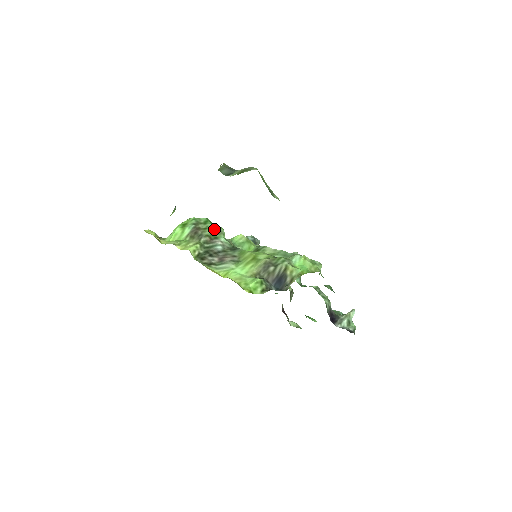
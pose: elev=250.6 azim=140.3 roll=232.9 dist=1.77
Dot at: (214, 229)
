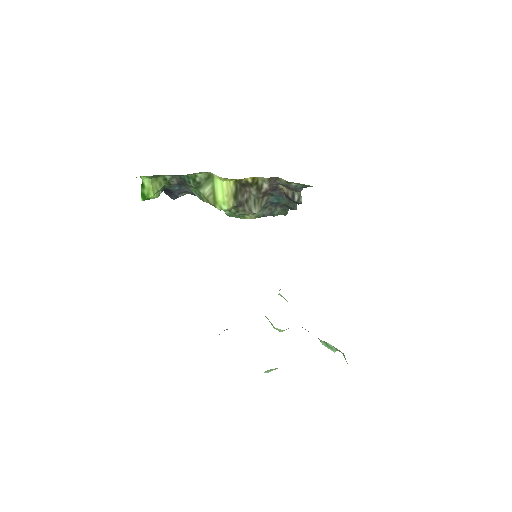
Dot at: occluded
